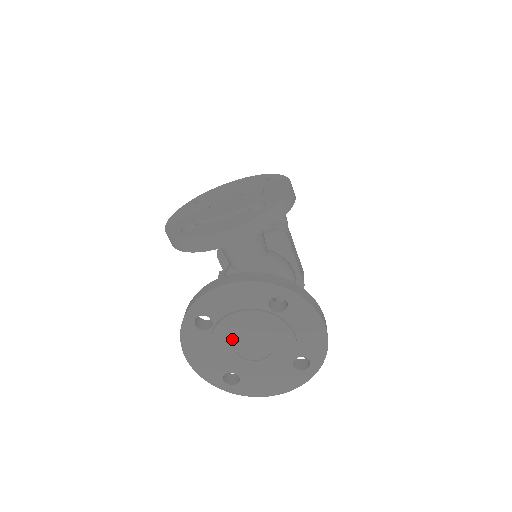
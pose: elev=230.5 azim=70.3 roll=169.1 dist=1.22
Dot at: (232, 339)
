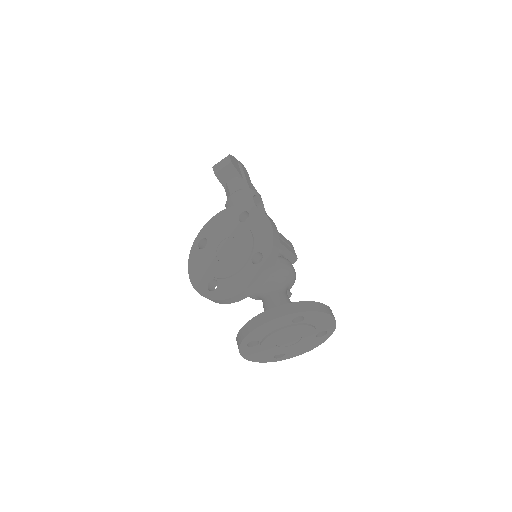
Dot at: (274, 343)
